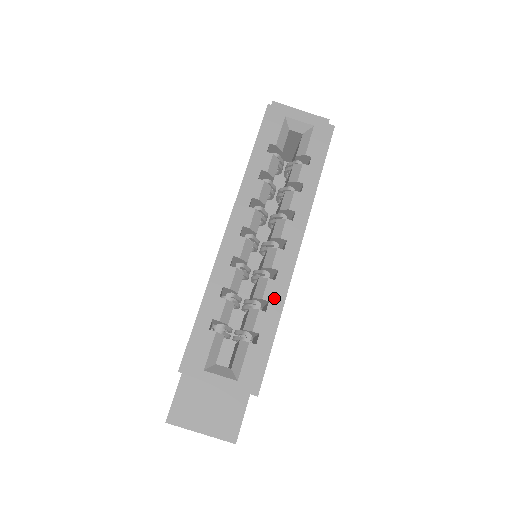
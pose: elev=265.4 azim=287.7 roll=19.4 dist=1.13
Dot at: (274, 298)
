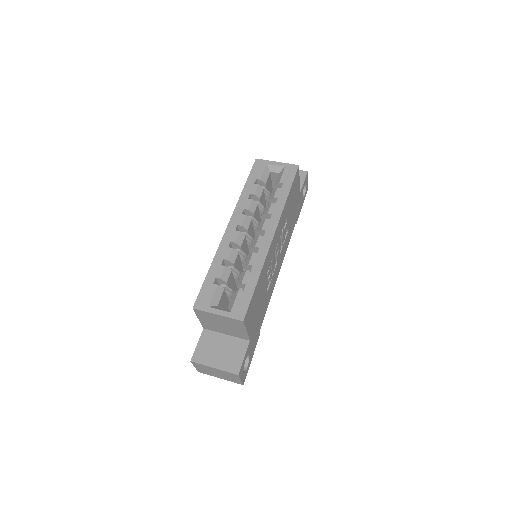
Dot at: (256, 263)
